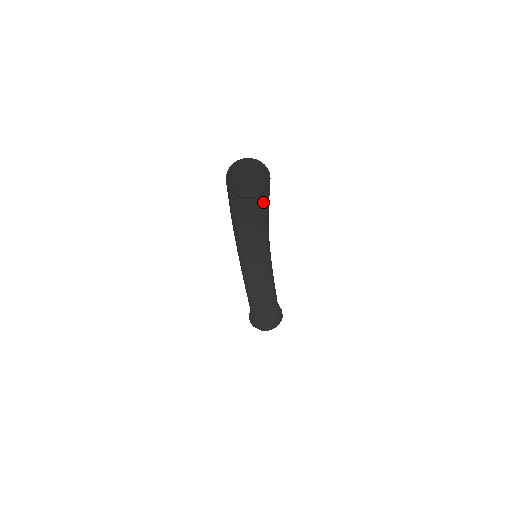
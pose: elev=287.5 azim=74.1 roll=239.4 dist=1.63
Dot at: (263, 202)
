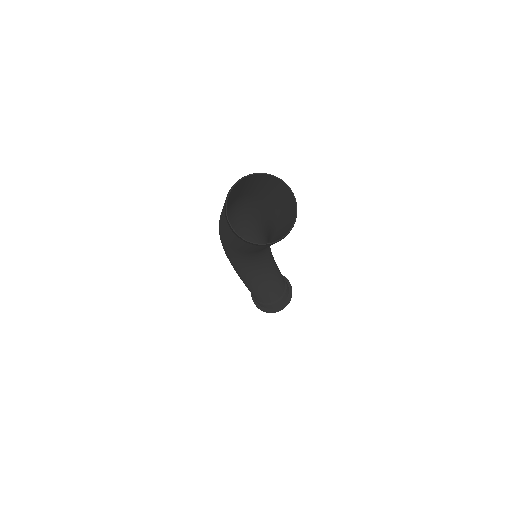
Dot at: (287, 225)
